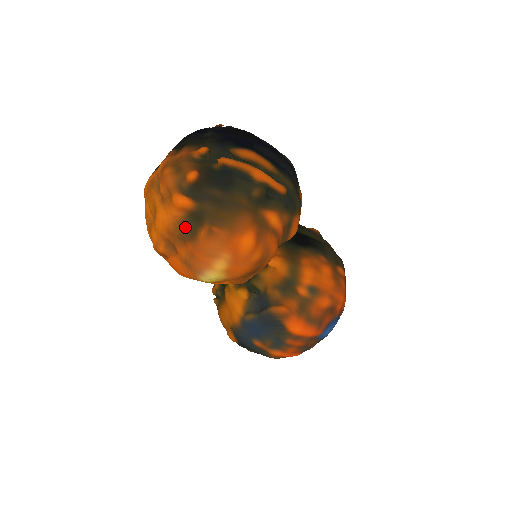
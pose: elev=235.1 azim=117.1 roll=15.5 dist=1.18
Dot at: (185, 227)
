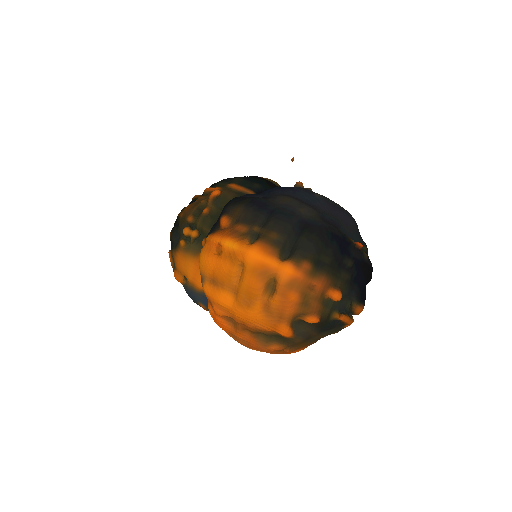
Dot at: (264, 334)
